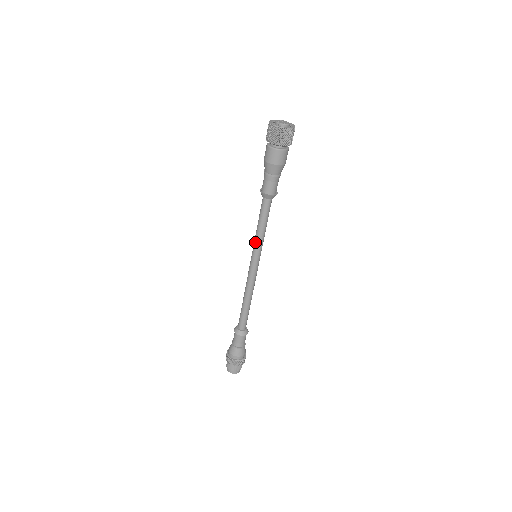
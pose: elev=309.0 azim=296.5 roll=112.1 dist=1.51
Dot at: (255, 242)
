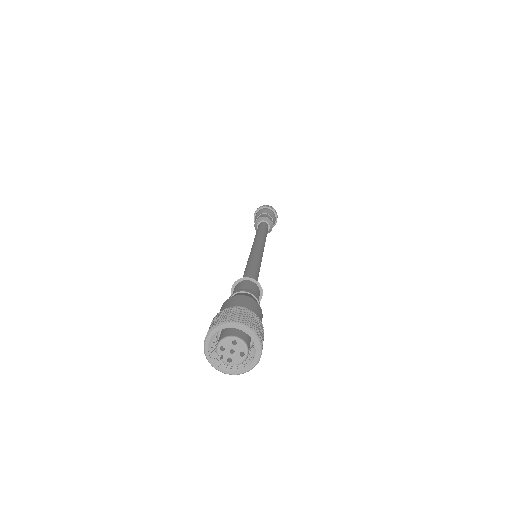
Dot at: occluded
